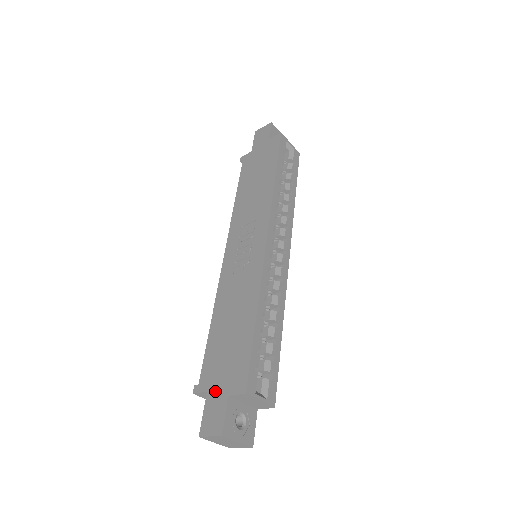
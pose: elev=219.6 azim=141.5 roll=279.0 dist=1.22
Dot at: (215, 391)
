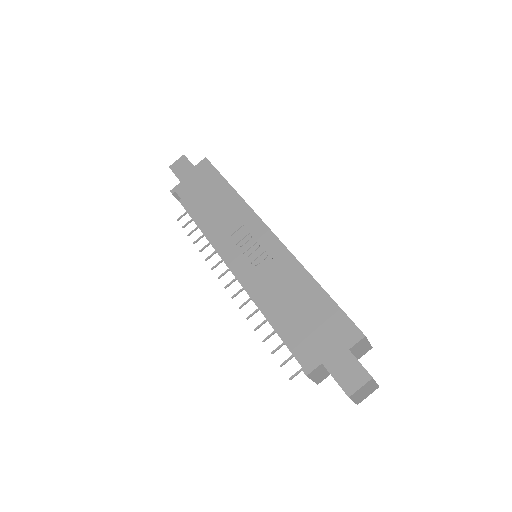
Dot at: (331, 356)
